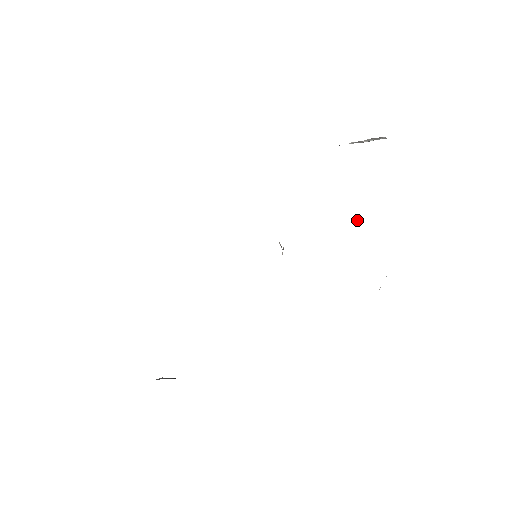
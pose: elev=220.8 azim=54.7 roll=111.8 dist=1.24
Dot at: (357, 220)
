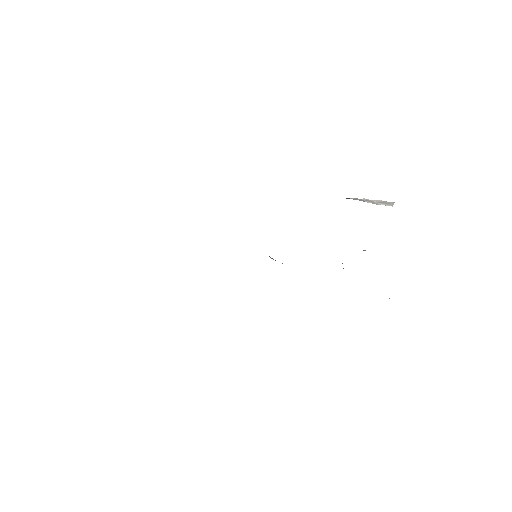
Dot at: occluded
